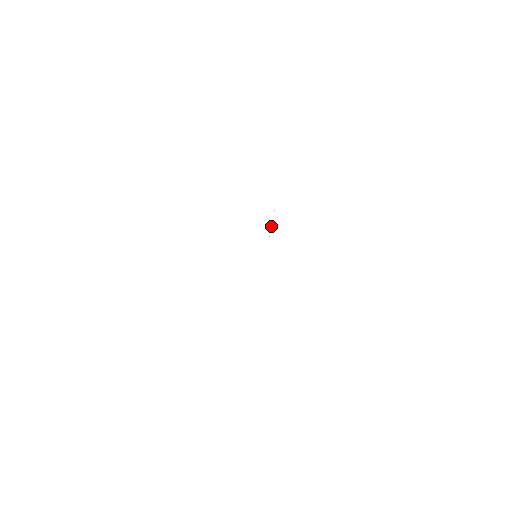
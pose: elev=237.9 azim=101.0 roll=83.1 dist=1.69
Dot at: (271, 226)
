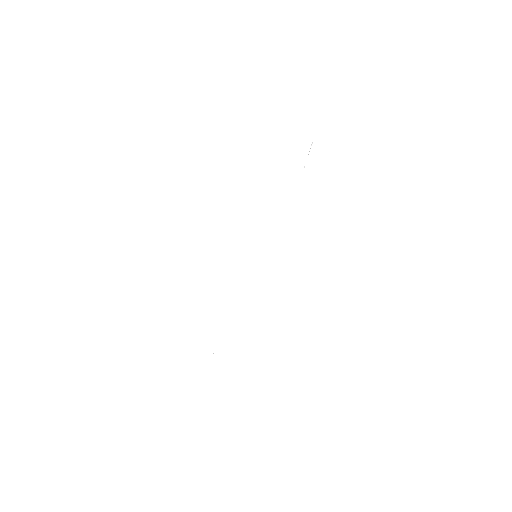
Dot at: occluded
